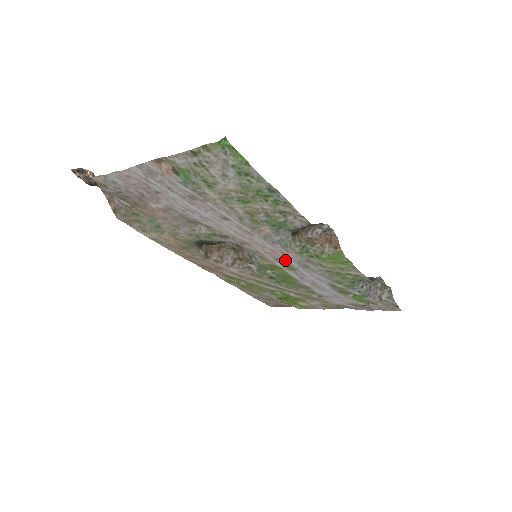
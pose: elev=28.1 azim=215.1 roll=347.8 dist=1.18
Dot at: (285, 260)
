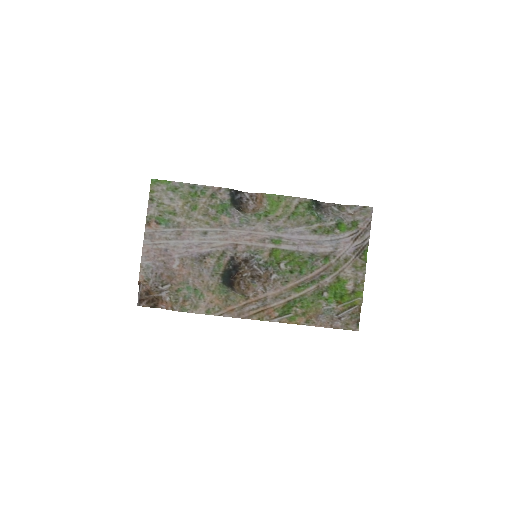
Dot at: (264, 236)
